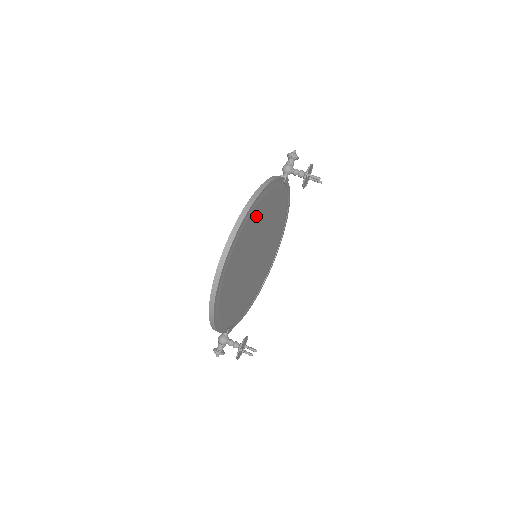
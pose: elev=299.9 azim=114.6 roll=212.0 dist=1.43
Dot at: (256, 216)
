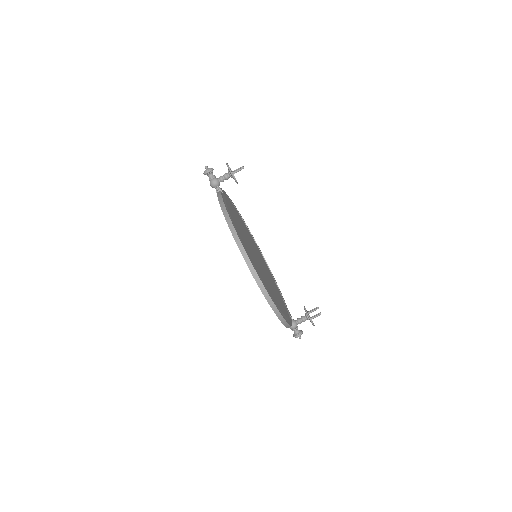
Dot at: (241, 237)
